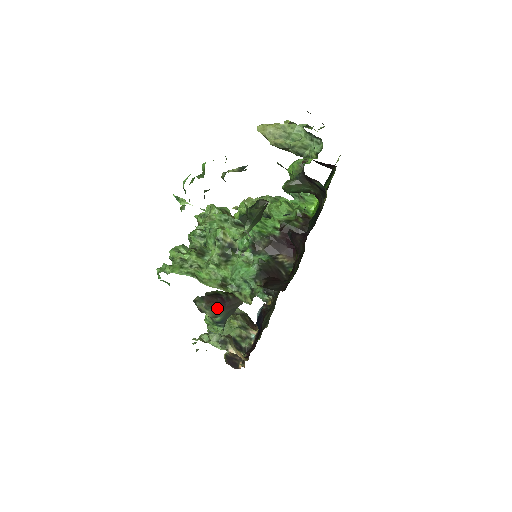
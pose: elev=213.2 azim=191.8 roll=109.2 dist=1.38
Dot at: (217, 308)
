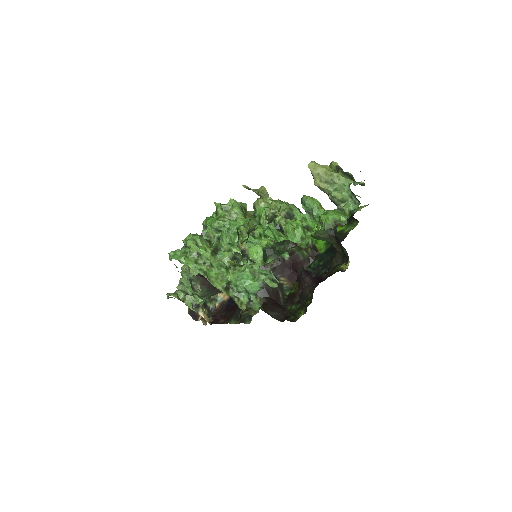
Dot at: (208, 291)
